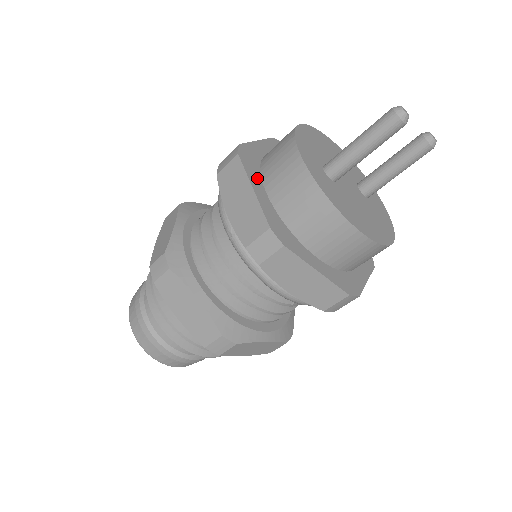
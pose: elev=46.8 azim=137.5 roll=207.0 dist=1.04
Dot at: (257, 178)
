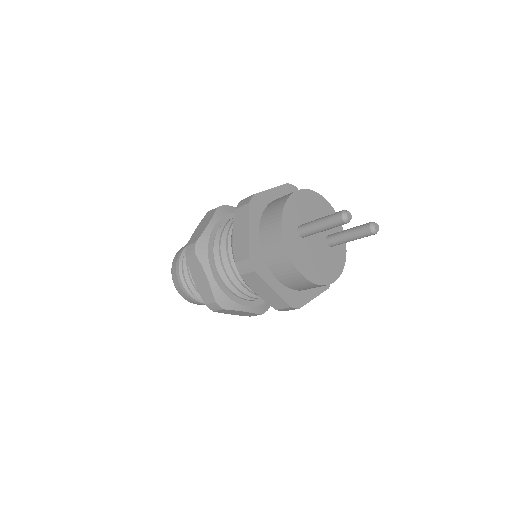
Dot at: (256, 221)
